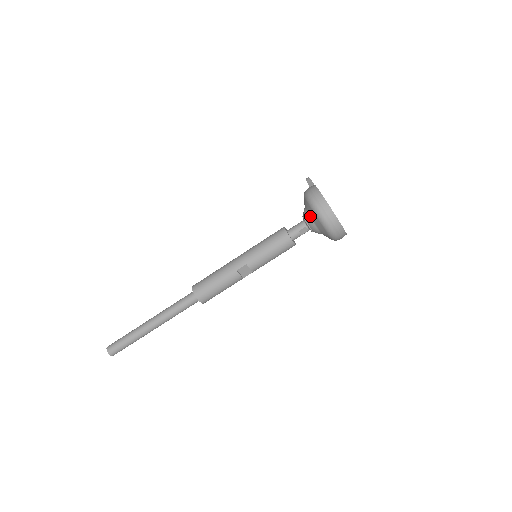
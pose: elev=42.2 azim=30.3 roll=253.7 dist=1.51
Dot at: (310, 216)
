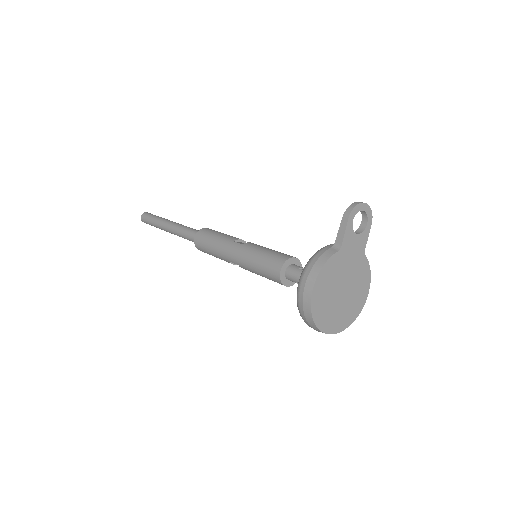
Dot at: occluded
